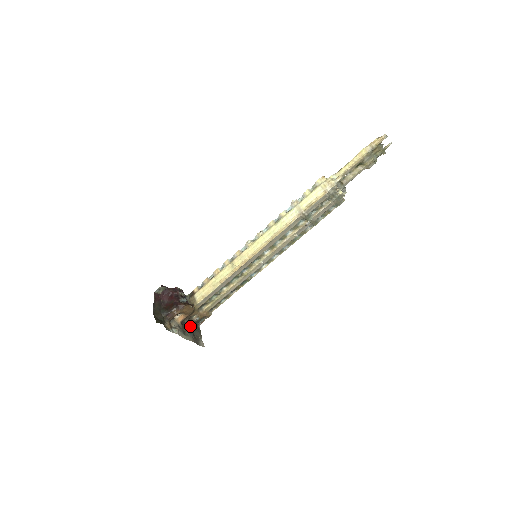
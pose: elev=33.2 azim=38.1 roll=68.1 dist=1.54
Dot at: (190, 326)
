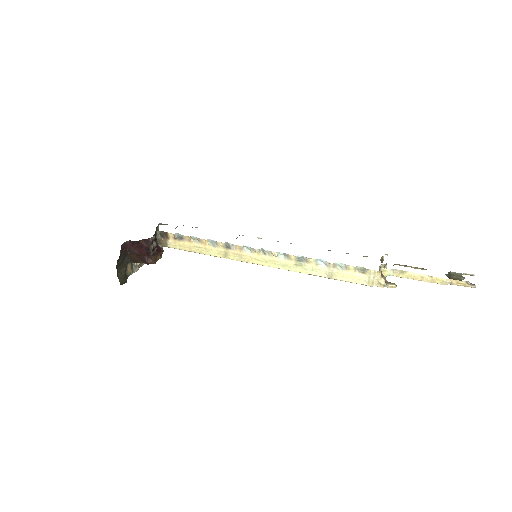
Dot at: occluded
